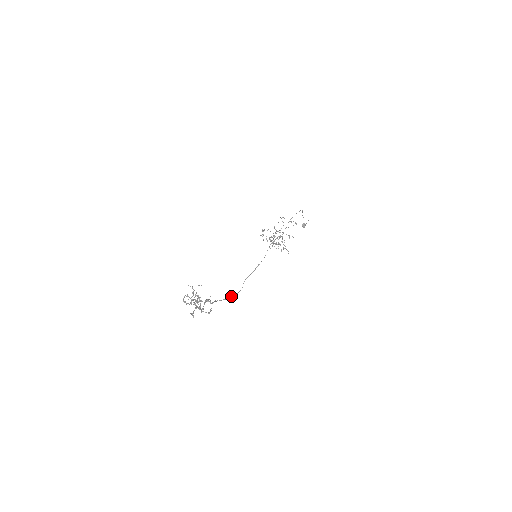
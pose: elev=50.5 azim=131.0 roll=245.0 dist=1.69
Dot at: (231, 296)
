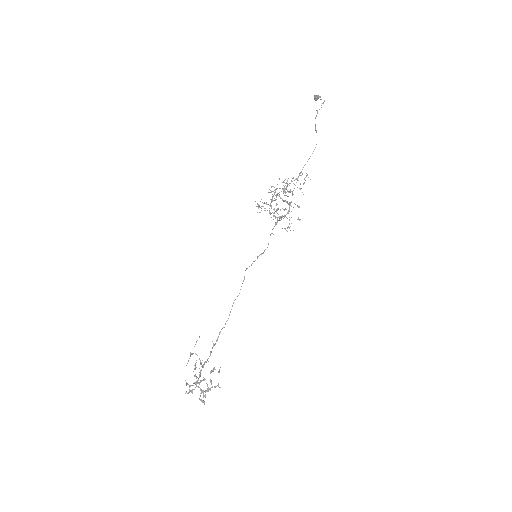
Dot at: (234, 300)
